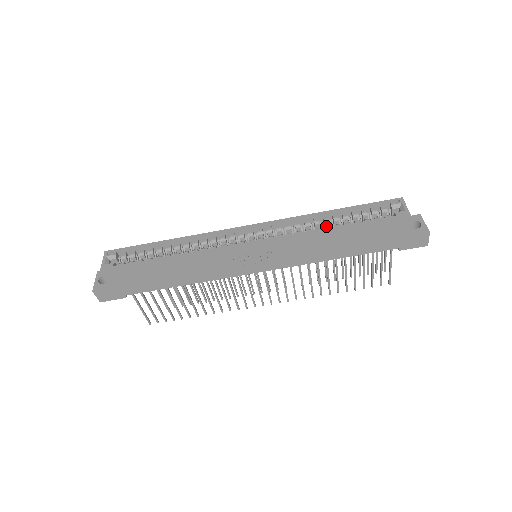
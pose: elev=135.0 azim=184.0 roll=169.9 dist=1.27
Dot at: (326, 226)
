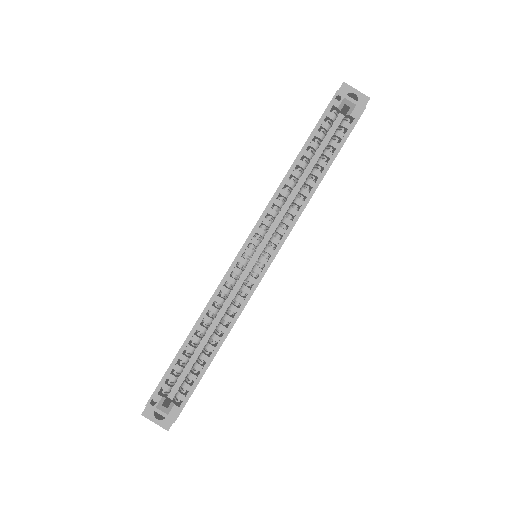
Dot at: (307, 183)
